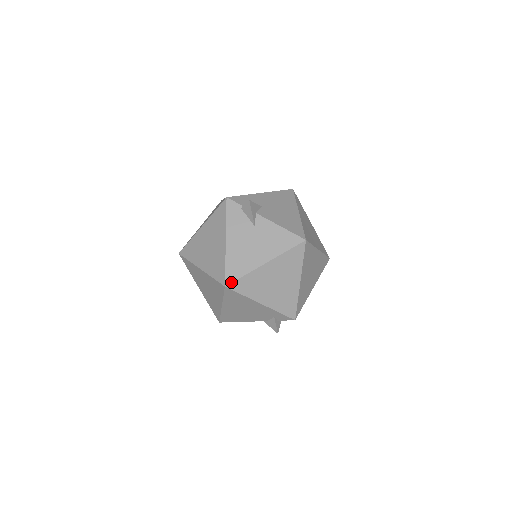
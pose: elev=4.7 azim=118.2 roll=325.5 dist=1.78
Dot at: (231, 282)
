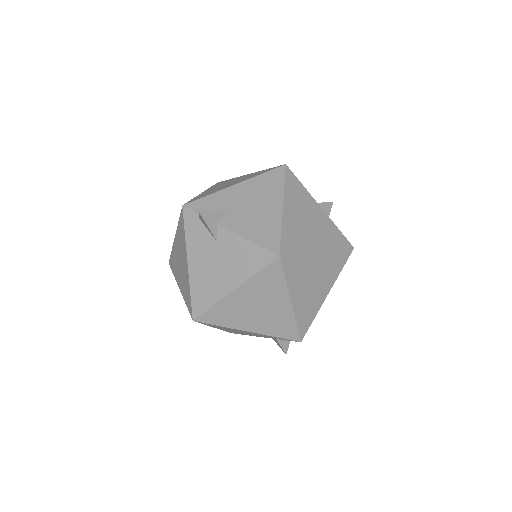
Dot at: (198, 315)
